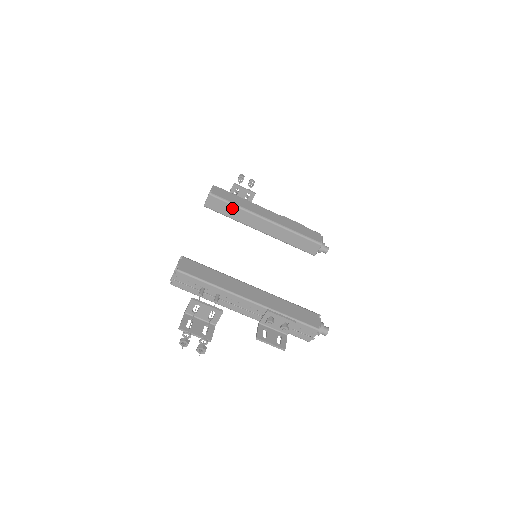
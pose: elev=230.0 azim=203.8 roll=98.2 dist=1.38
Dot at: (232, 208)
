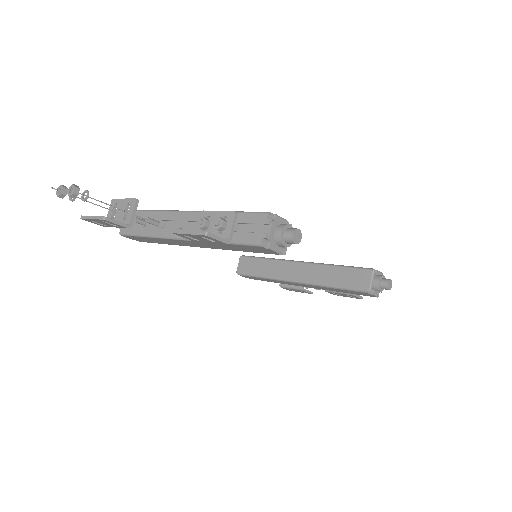
Dot at: (262, 263)
